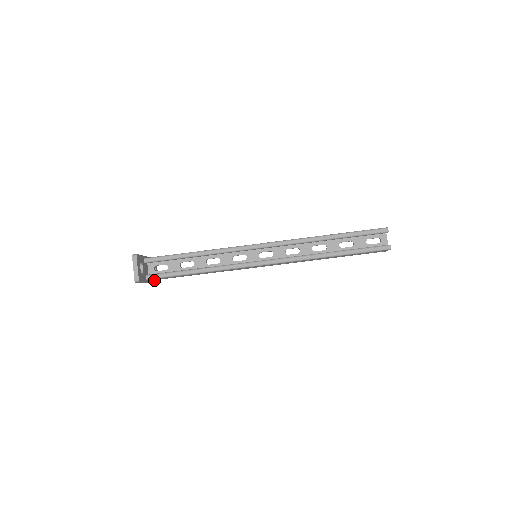
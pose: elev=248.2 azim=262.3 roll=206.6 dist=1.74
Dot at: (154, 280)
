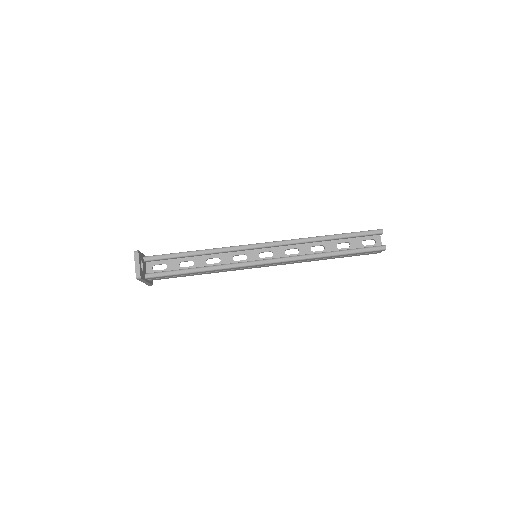
Dot at: (150, 281)
